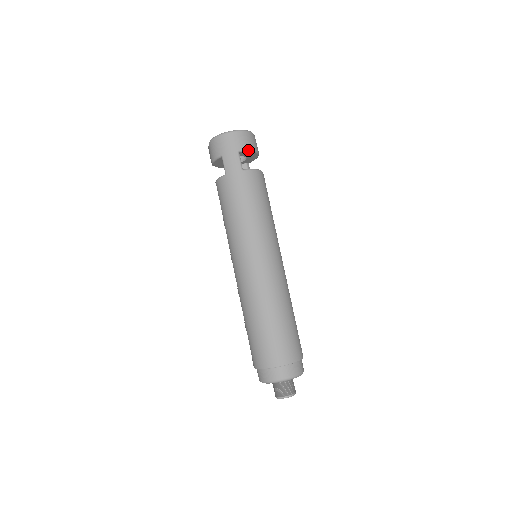
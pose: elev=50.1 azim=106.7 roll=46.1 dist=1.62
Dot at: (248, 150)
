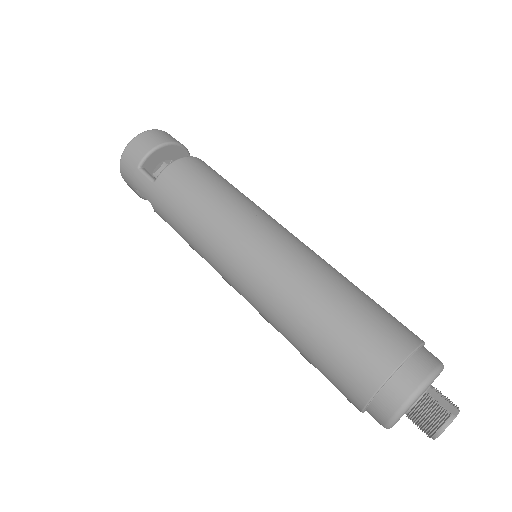
Dot at: (147, 155)
